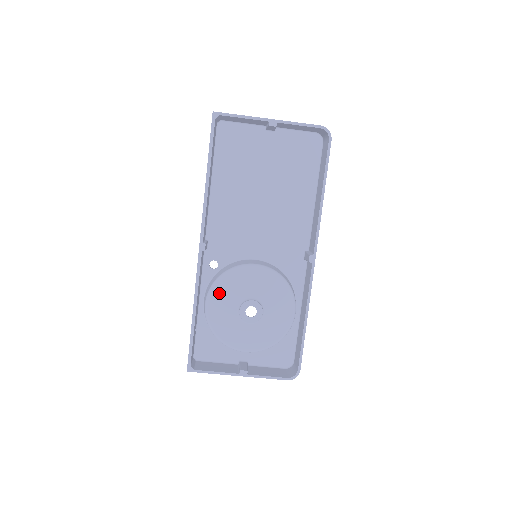
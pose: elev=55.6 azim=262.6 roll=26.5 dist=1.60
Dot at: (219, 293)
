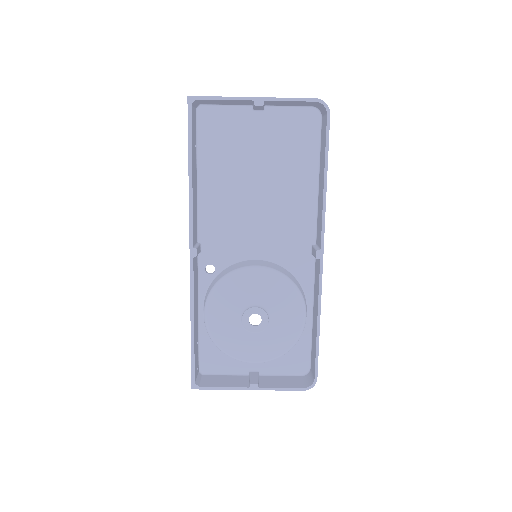
Dot at: (218, 302)
